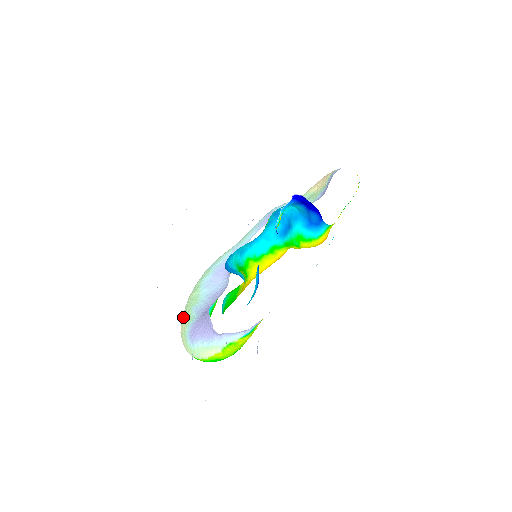
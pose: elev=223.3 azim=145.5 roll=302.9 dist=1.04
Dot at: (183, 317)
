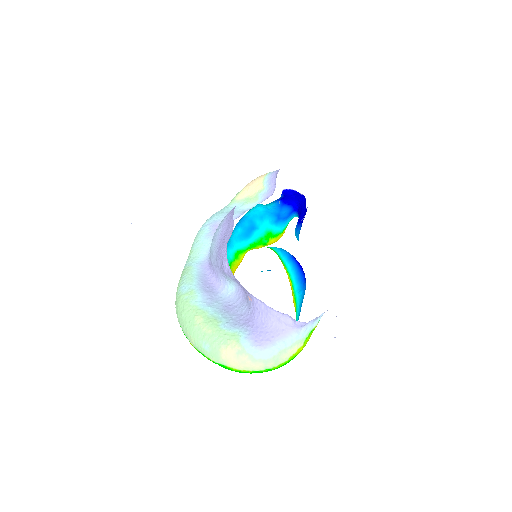
Dot at: (216, 341)
